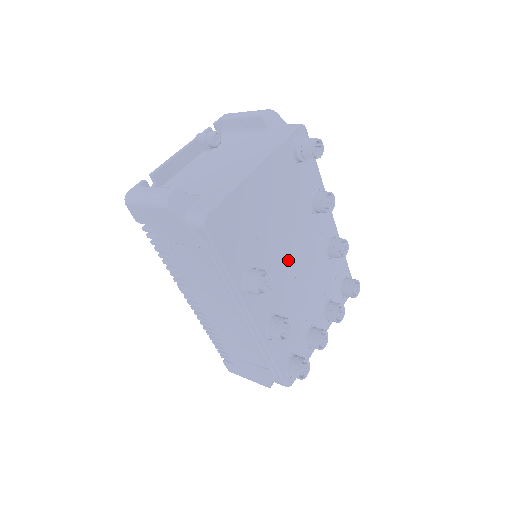
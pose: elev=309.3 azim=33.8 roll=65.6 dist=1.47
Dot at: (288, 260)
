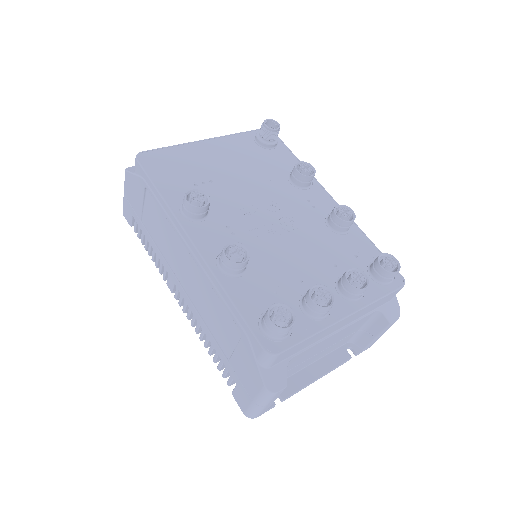
Dot at: (256, 212)
